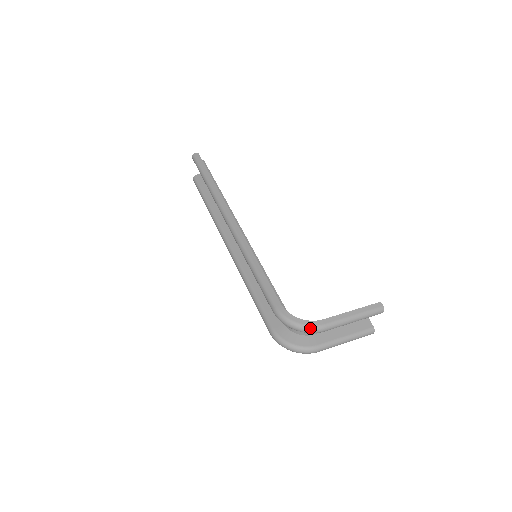
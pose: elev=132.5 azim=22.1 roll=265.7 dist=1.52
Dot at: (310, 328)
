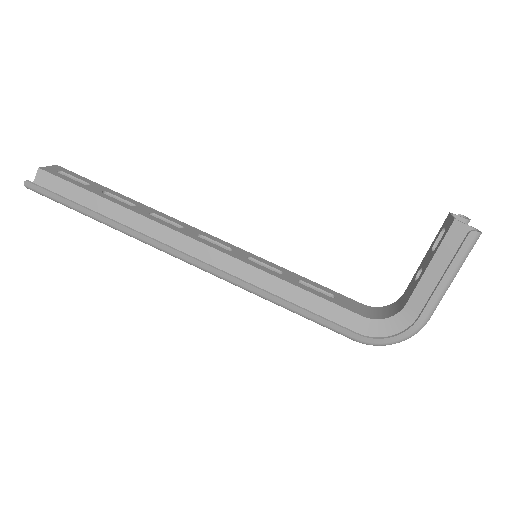
Dot at: occluded
